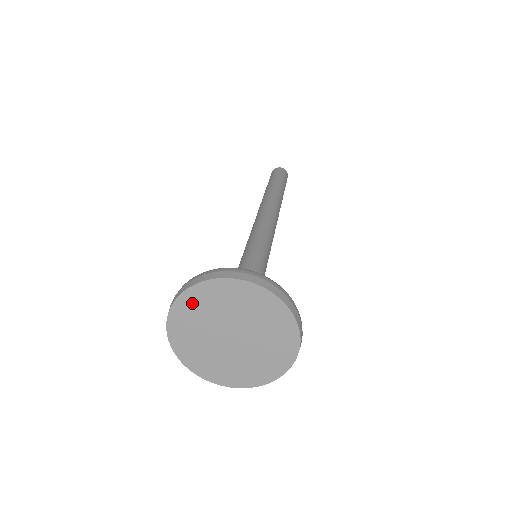
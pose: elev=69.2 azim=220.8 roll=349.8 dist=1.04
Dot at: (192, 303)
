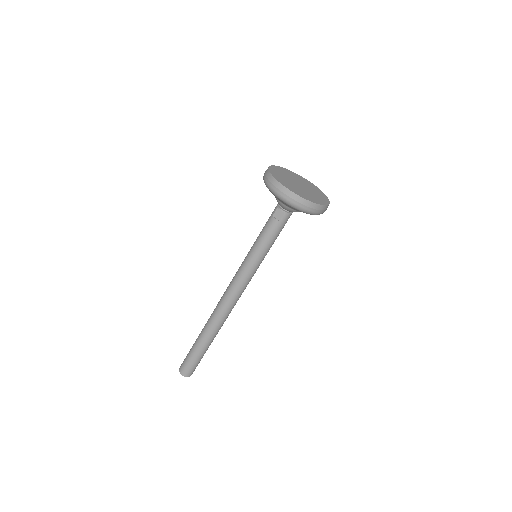
Dot at: (277, 170)
